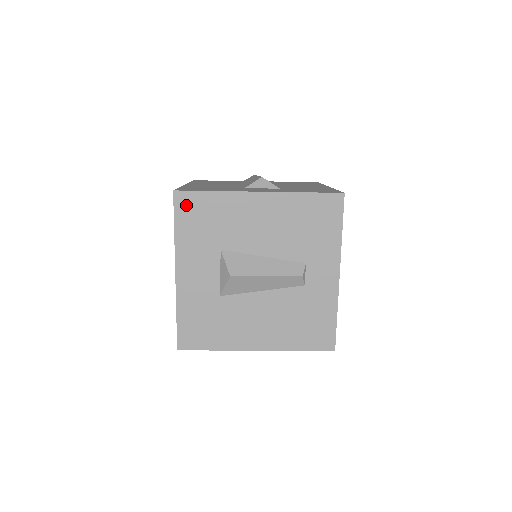
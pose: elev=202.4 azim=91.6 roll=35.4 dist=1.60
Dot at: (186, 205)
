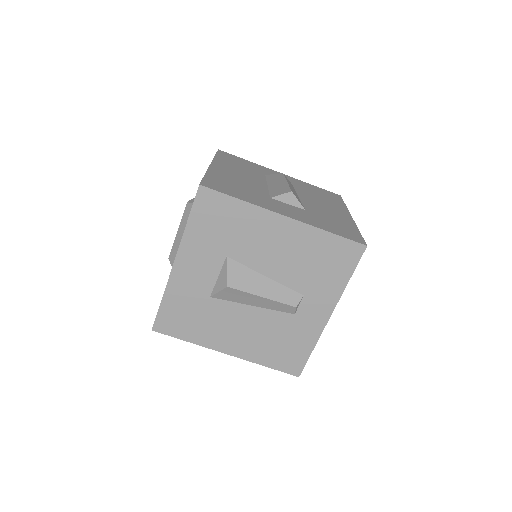
Dot at: (207, 203)
